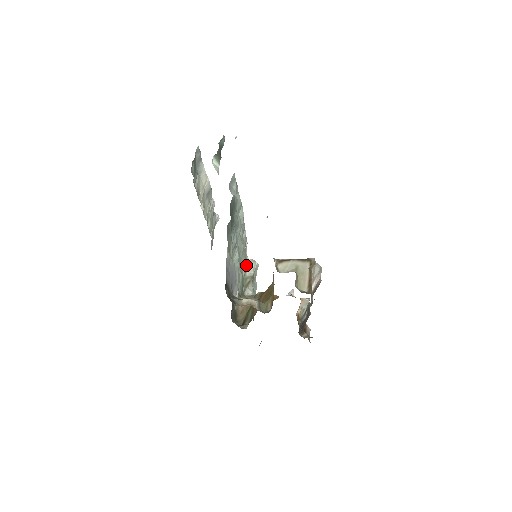
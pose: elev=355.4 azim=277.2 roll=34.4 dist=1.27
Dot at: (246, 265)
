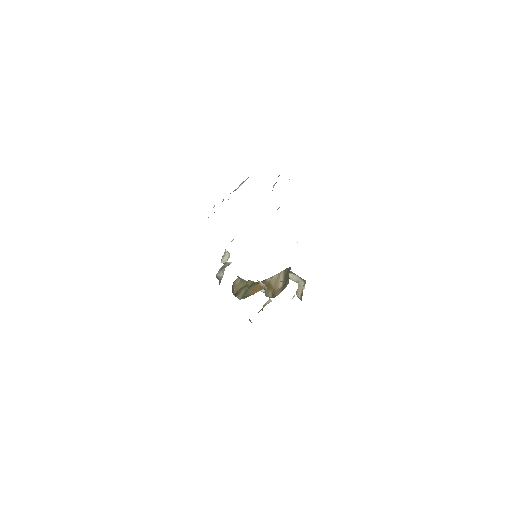
Dot at: (224, 253)
